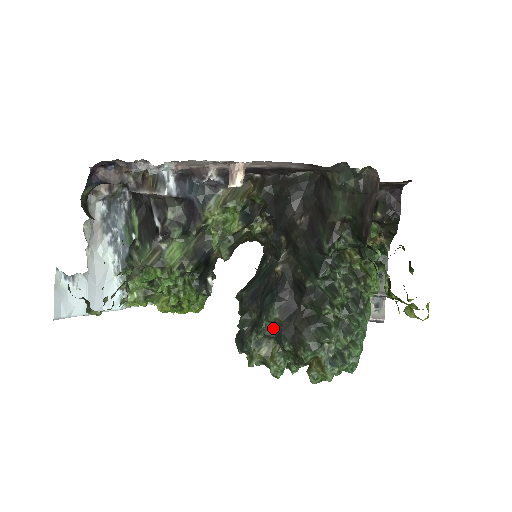
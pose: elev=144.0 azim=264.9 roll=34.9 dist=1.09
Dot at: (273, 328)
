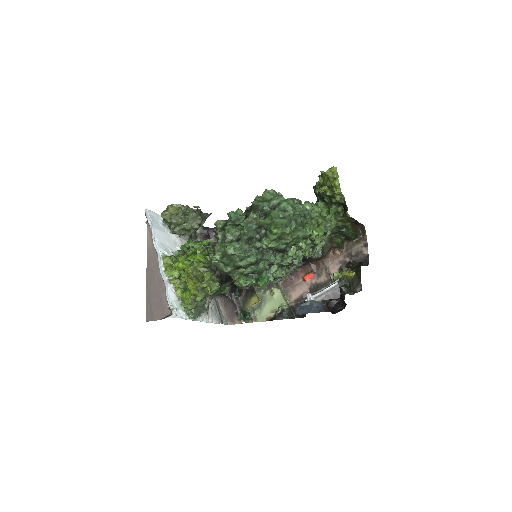
Dot at: occluded
